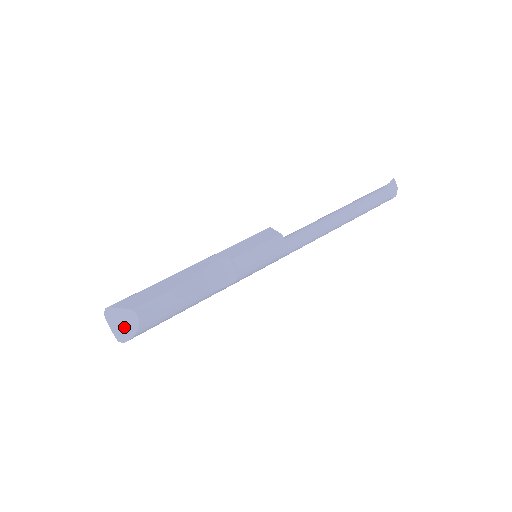
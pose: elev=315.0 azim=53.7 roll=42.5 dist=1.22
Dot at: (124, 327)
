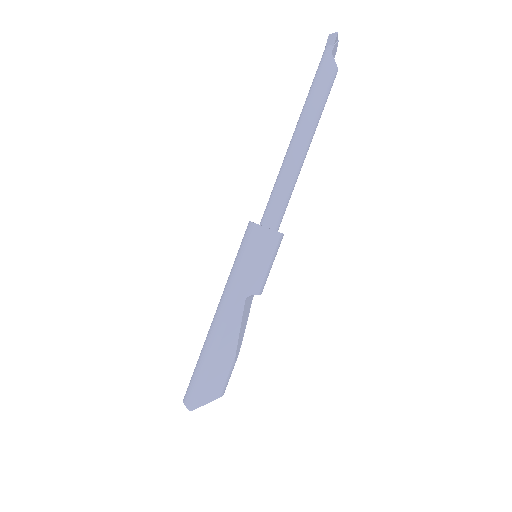
Dot at: occluded
